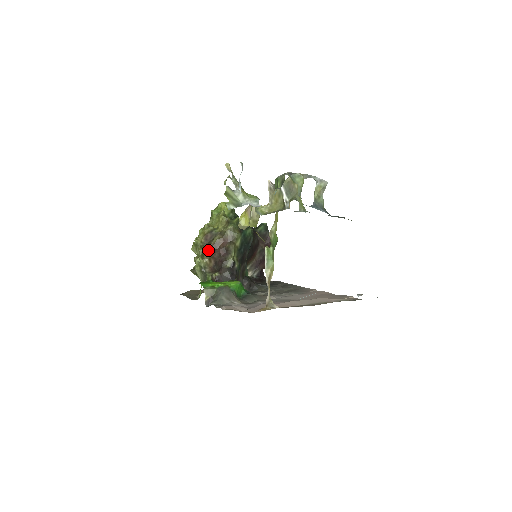
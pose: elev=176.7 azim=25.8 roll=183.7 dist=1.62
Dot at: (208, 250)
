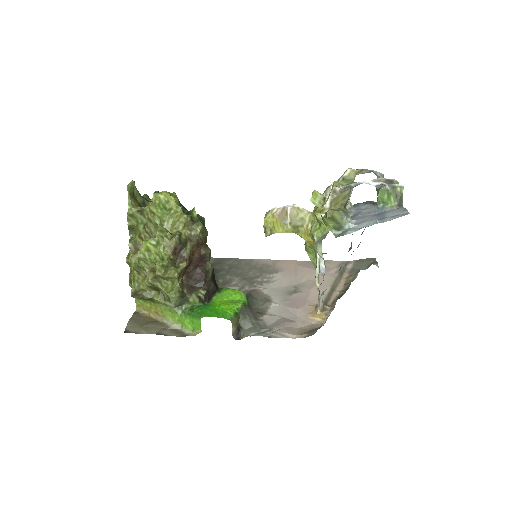
Dot at: (185, 267)
